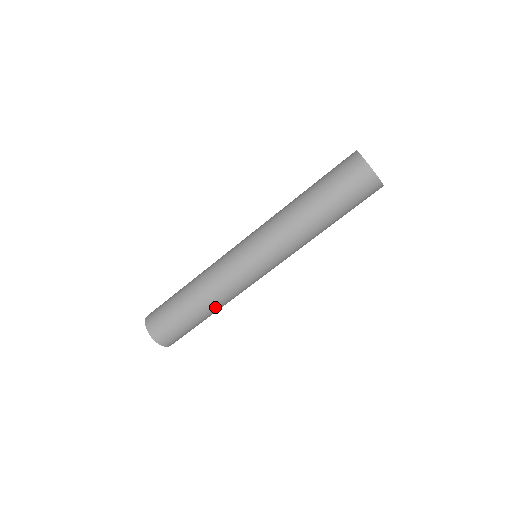
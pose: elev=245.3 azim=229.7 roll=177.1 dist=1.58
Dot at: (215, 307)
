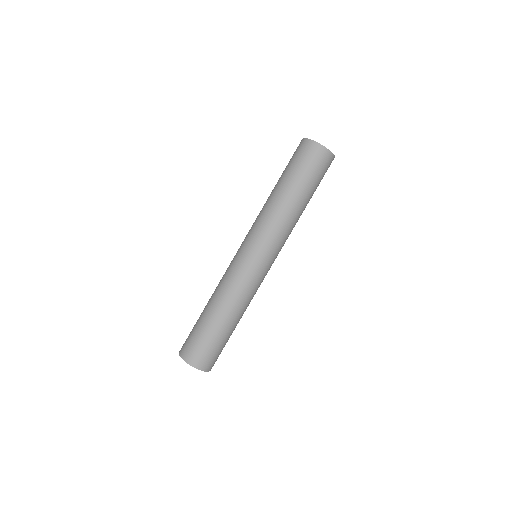
Dot at: (238, 313)
